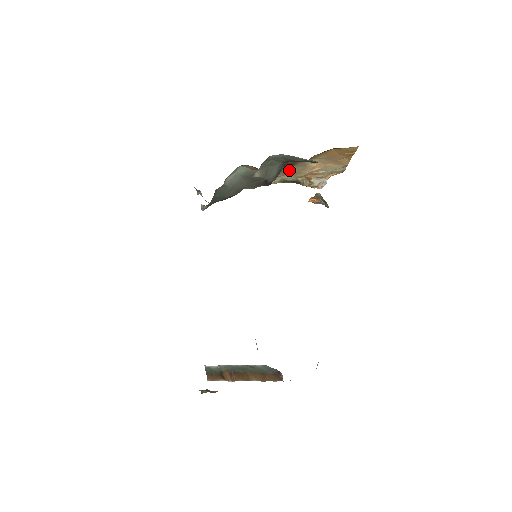
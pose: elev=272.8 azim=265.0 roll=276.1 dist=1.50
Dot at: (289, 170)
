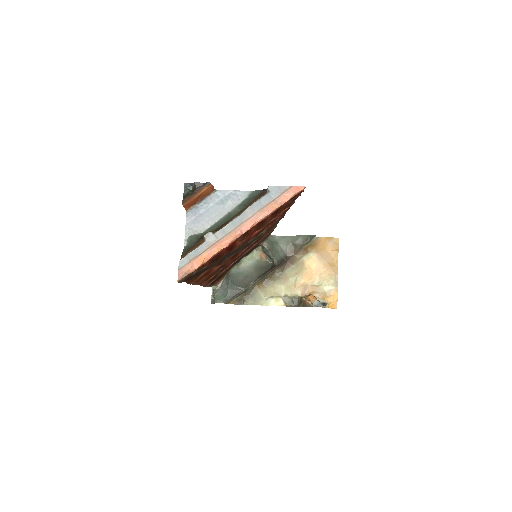
Dot at: (291, 274)
